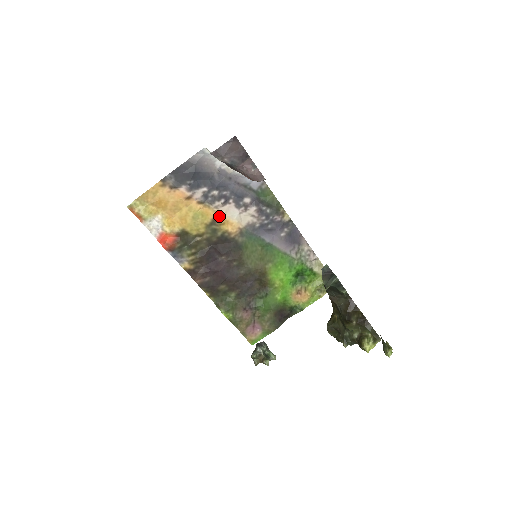
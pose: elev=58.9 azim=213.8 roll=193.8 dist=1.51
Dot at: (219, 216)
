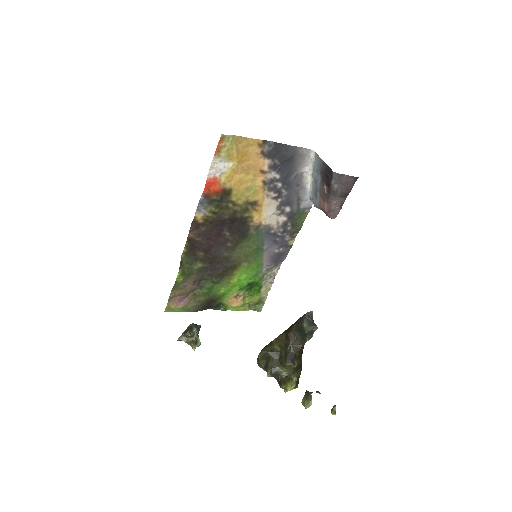
Dot at: (261, 203)
